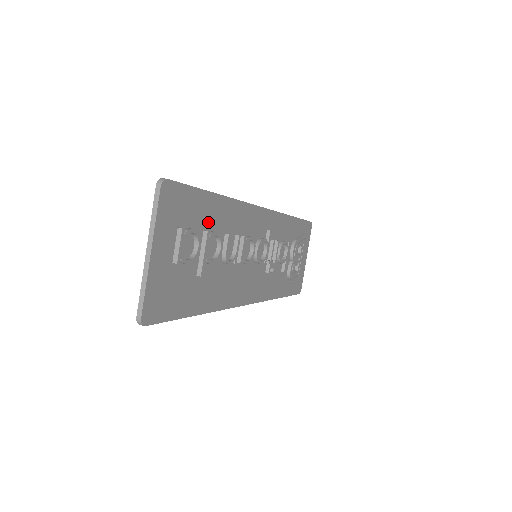
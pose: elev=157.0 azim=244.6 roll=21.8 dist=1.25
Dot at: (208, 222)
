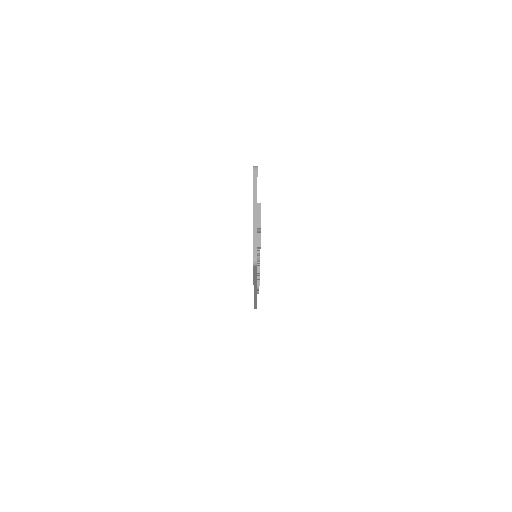
Dot at: occluded
